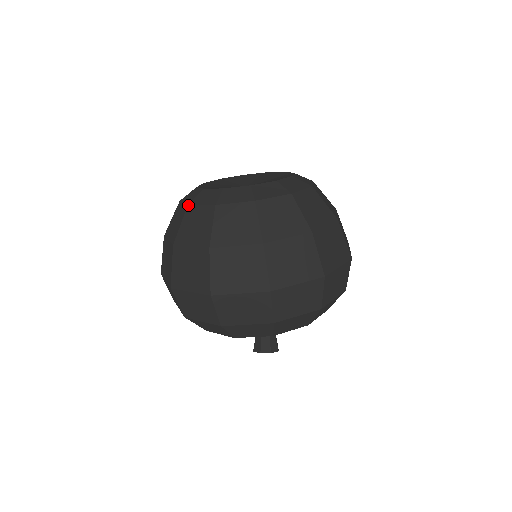
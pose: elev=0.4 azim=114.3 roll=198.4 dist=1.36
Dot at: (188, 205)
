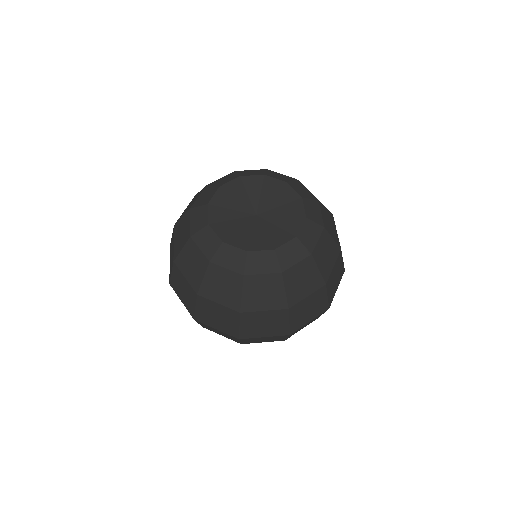
Dot at: (244, 276)
